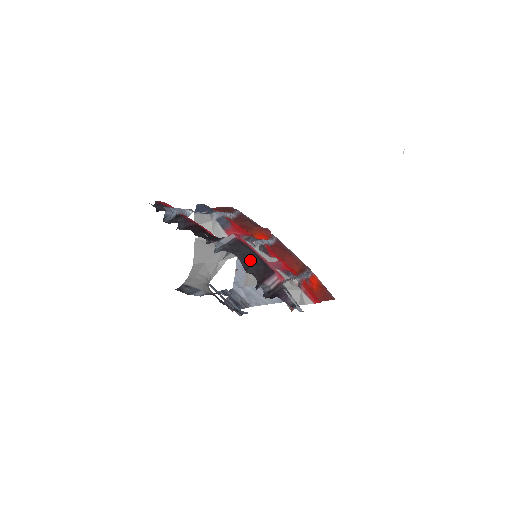
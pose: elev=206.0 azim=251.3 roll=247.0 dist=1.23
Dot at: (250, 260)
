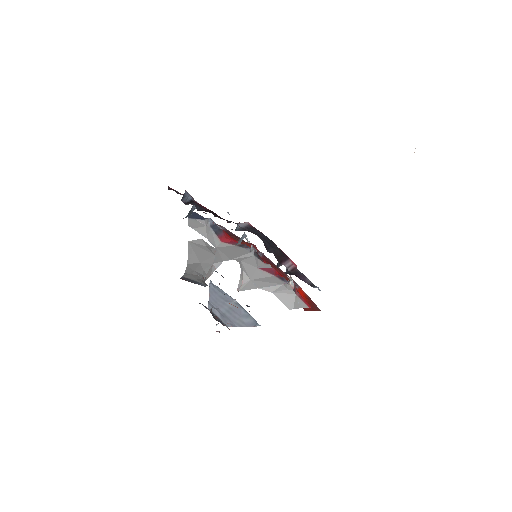
Dot at: (268, 243)
